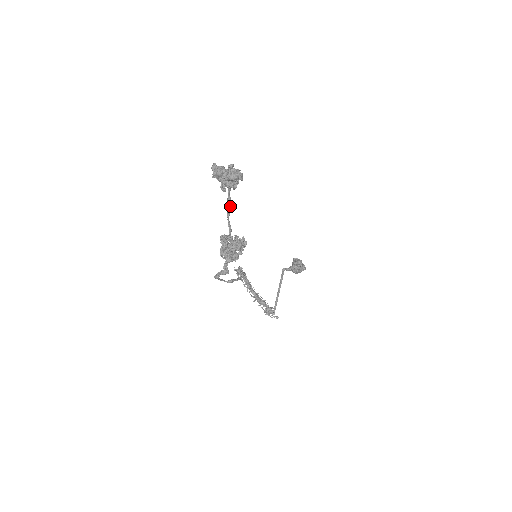
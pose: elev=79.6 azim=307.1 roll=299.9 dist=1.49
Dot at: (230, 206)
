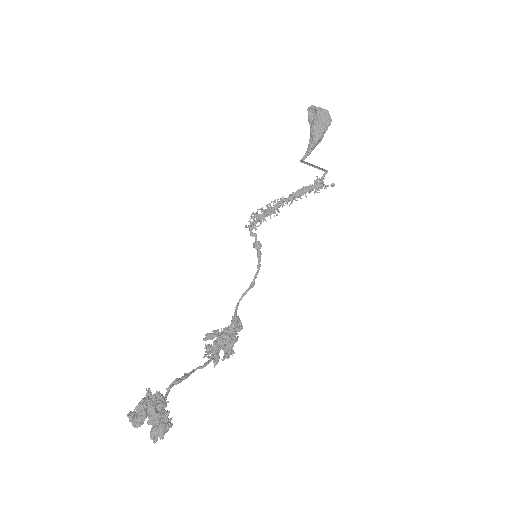
Dot at: (184, 379)
